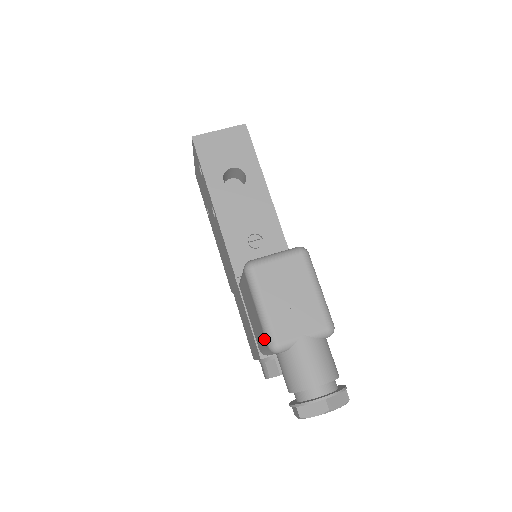
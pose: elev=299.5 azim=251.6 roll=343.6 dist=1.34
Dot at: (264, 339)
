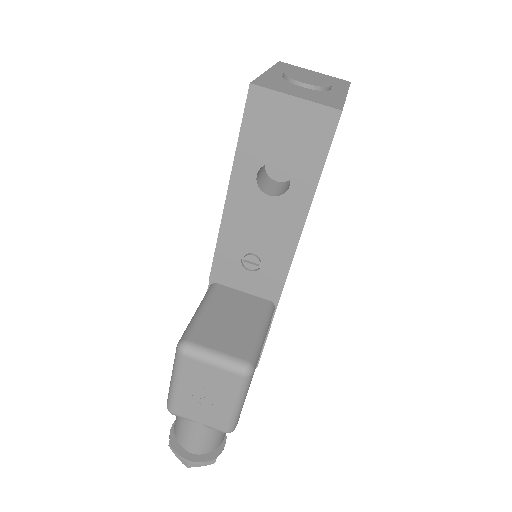
Dot at: occluded
